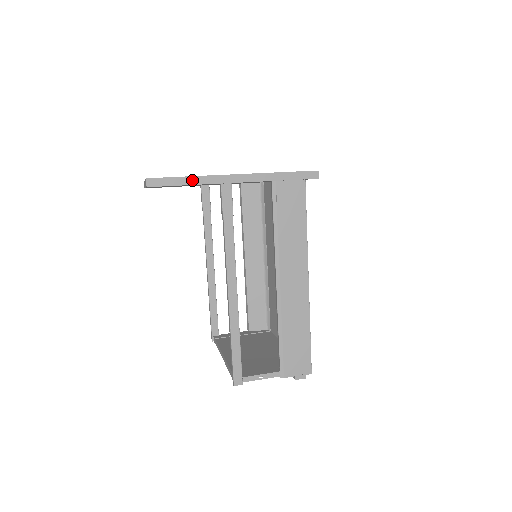
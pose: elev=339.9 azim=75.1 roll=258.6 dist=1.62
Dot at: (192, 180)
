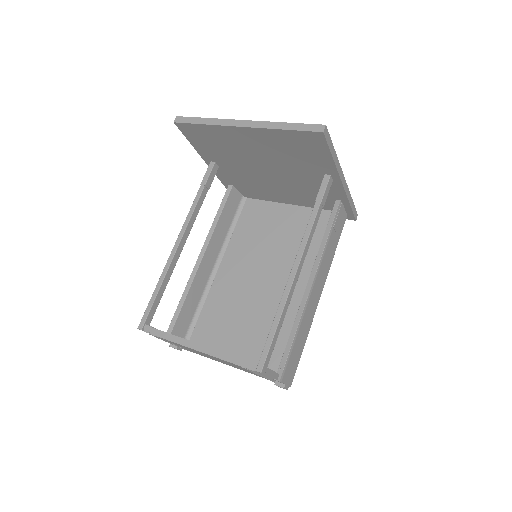
Dot at: (335, 156)
